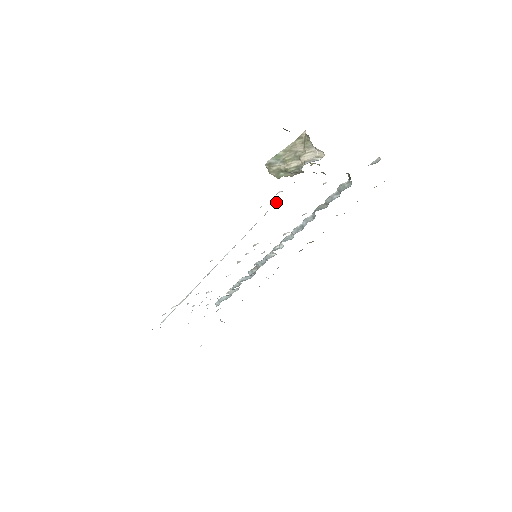
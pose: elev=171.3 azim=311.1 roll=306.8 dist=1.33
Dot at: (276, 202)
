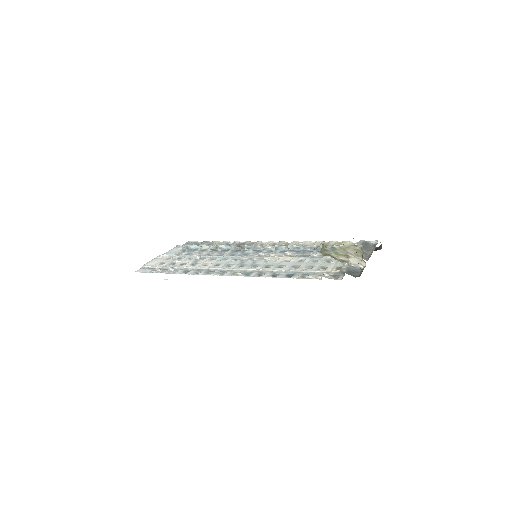
Dot at: (316, 271)
